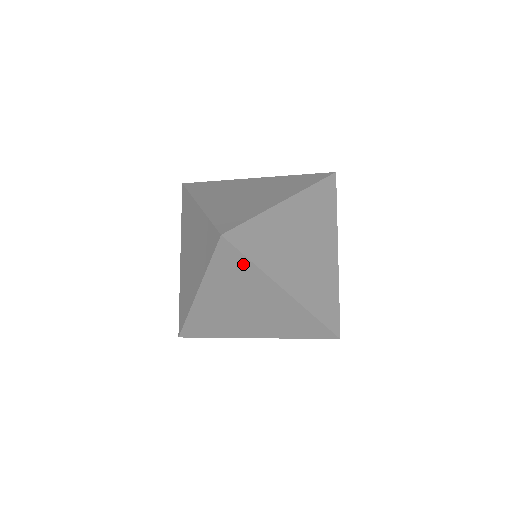
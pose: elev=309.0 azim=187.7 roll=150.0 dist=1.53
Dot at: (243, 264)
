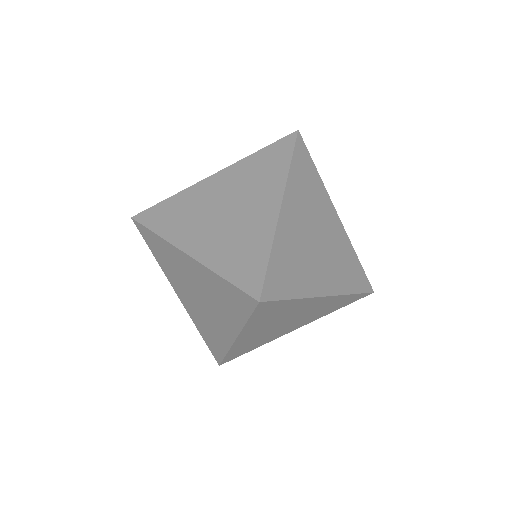
Dot at: (241, 311)
